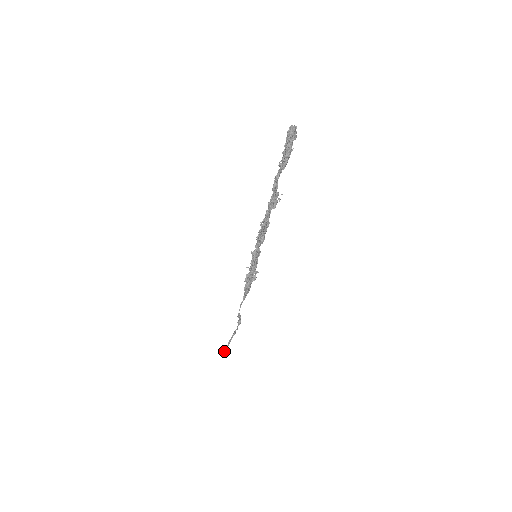
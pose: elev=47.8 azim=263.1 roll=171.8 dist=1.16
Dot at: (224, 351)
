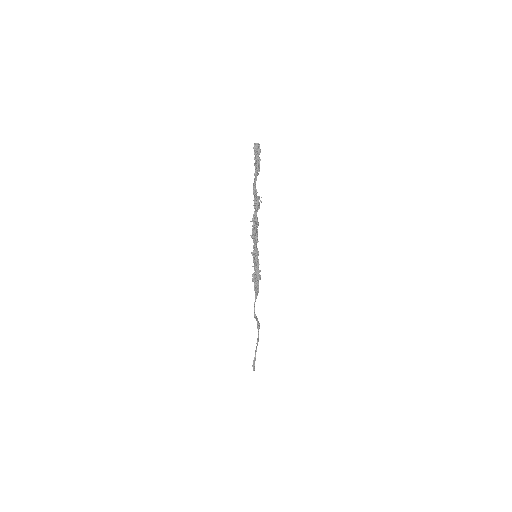
Dot at: (253, 363)
